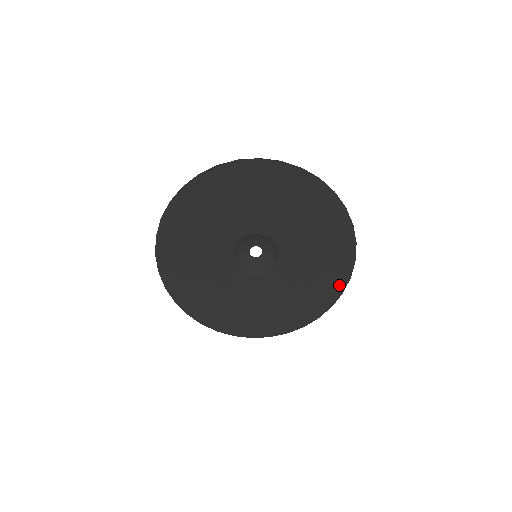
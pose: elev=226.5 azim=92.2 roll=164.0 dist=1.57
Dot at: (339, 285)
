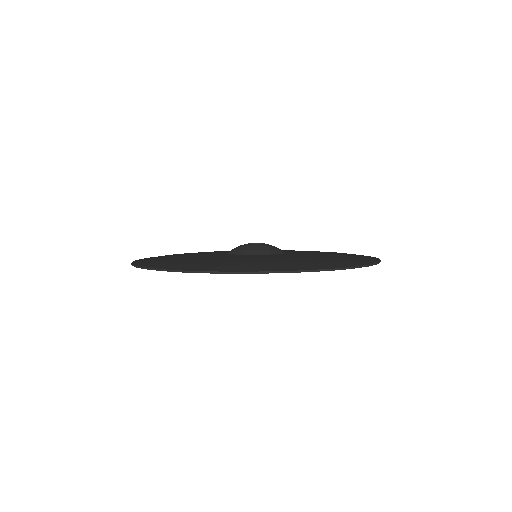
Dot at: occluded
